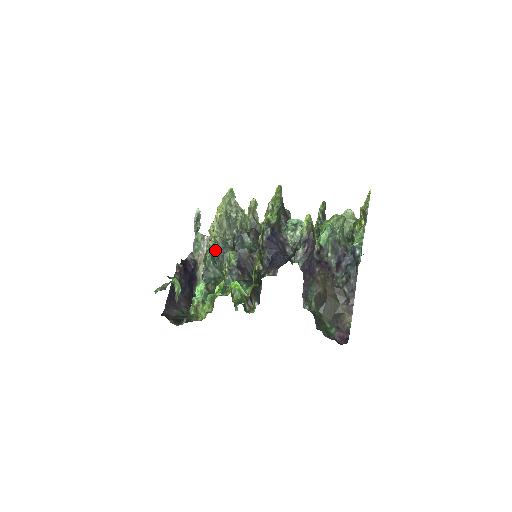
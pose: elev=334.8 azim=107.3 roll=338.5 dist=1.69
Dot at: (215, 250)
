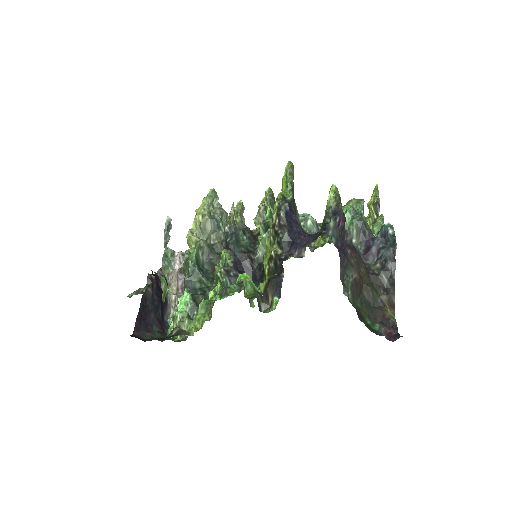
Dot at: occluded
